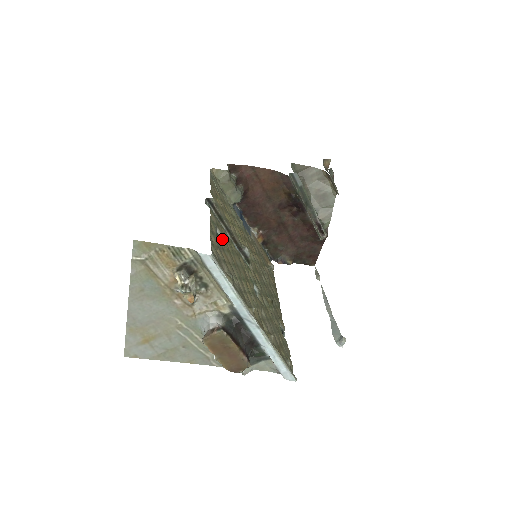
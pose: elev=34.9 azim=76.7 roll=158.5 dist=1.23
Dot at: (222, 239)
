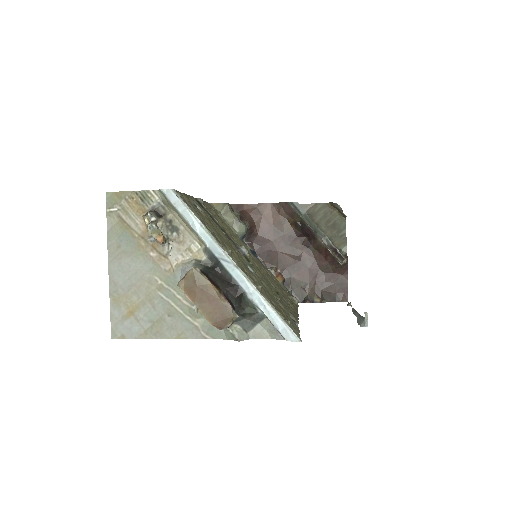
Dot at: (202, 213)
